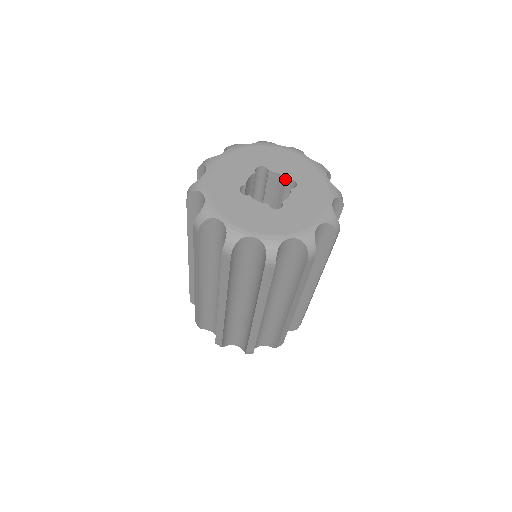
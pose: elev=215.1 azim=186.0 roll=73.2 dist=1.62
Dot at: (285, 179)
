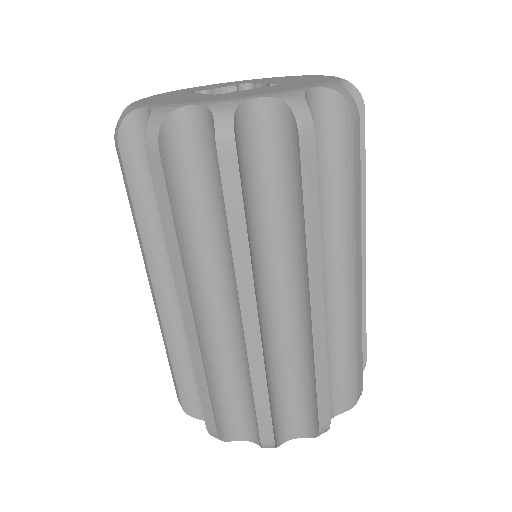
Dot at: (234, 88)
